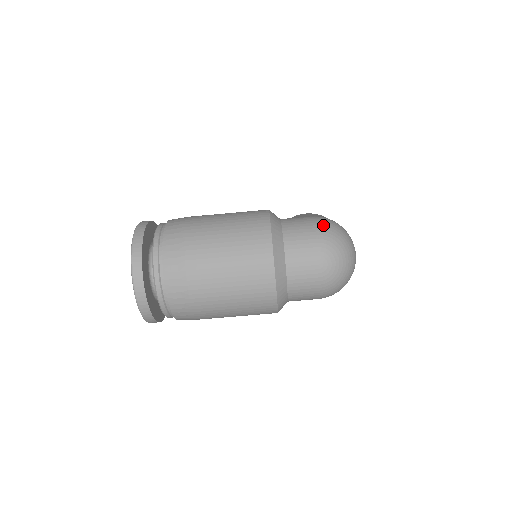
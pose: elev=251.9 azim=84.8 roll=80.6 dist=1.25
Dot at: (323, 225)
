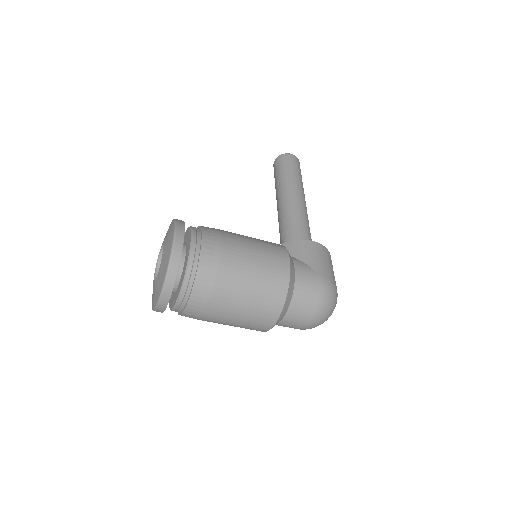
Dot at: (325, 295)
